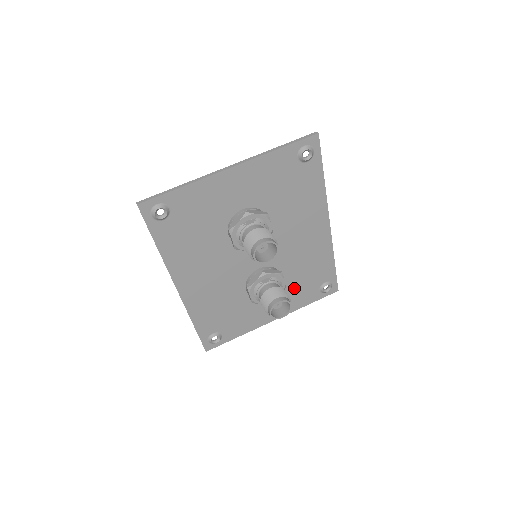
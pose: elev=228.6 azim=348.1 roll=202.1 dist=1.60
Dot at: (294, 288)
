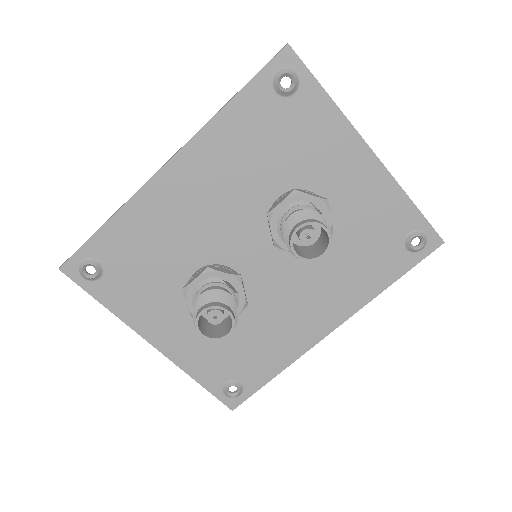
Dot at: (218, 343)
